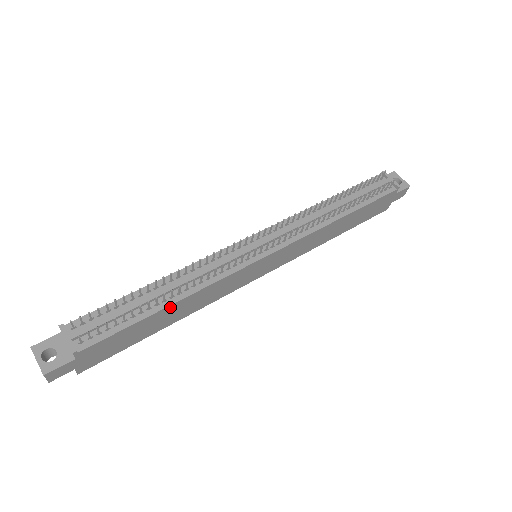
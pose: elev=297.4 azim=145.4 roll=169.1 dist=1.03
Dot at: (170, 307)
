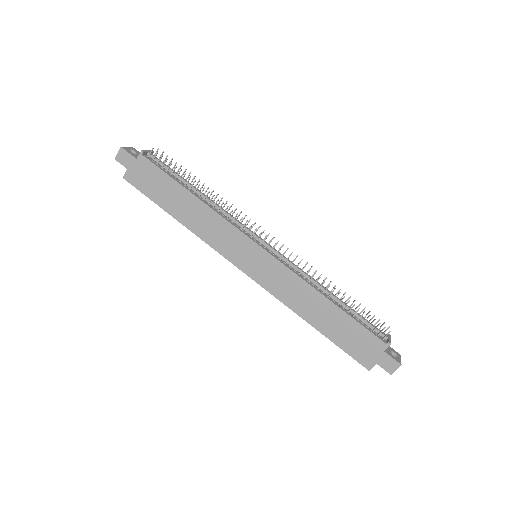
Dot at: (192, 197)
